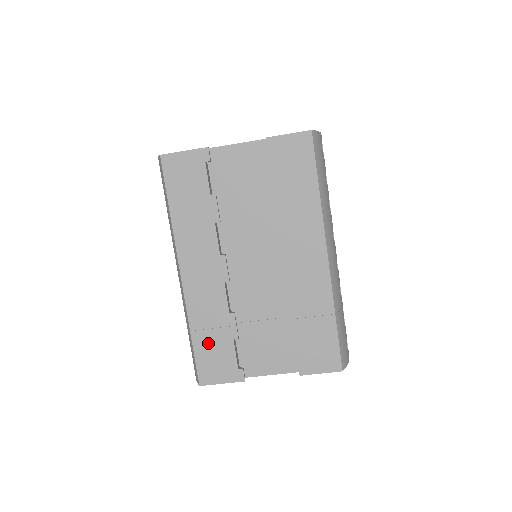
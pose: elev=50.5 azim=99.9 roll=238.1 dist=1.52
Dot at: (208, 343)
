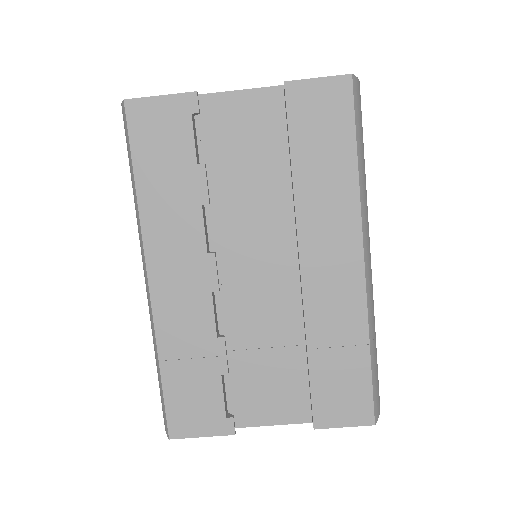
Dot at: (184, 379)
